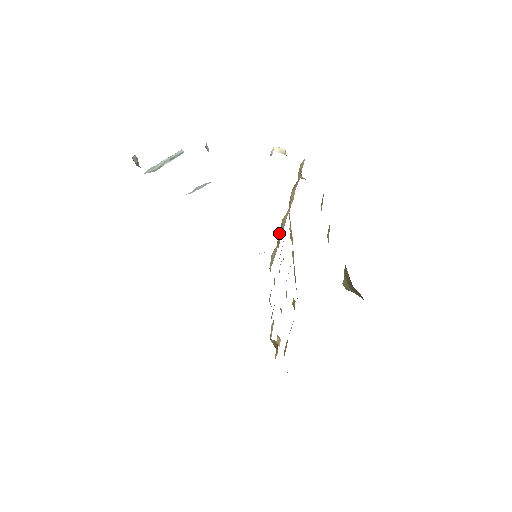
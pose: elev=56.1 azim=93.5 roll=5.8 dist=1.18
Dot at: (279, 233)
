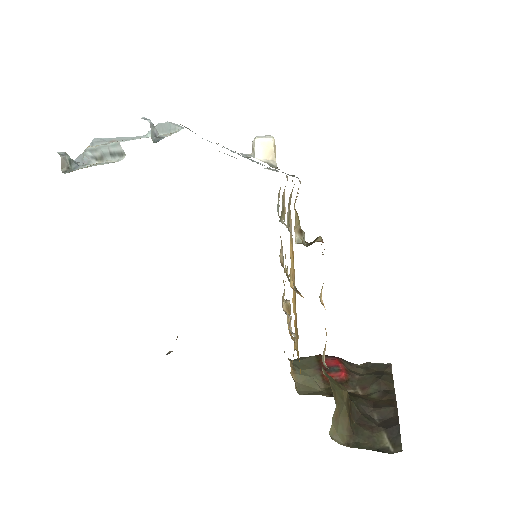
Dot at: (283, 192)
